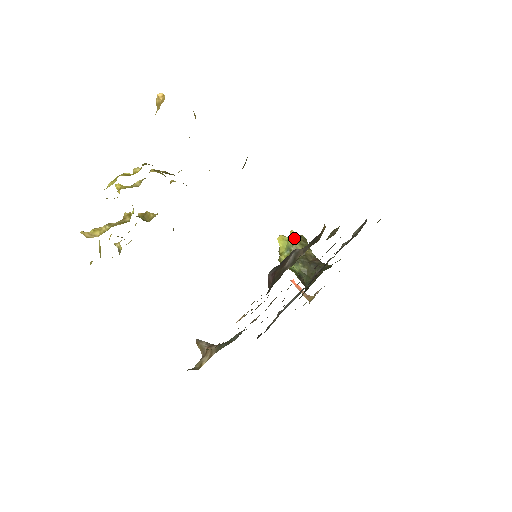
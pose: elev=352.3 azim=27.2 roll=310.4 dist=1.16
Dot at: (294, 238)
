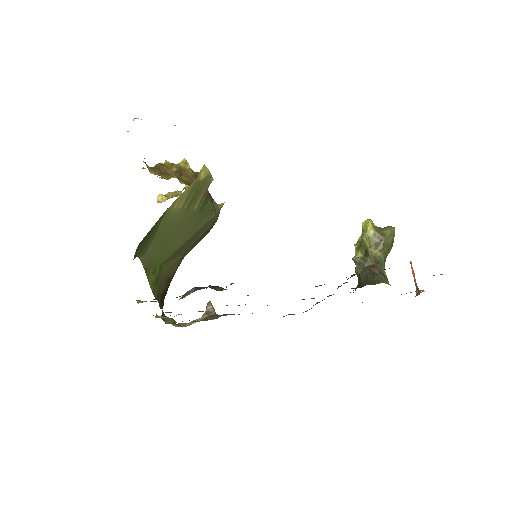
Dot at: (366, 232)
